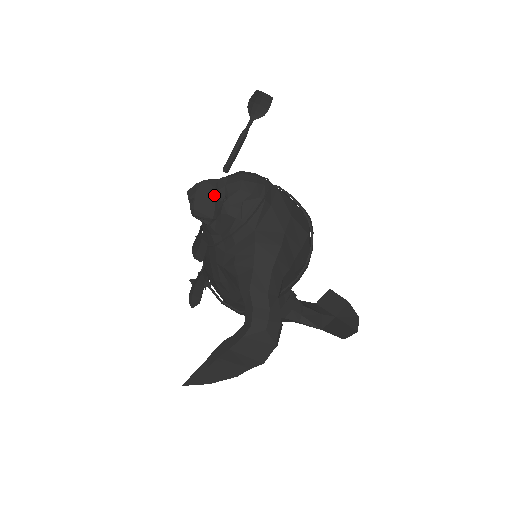
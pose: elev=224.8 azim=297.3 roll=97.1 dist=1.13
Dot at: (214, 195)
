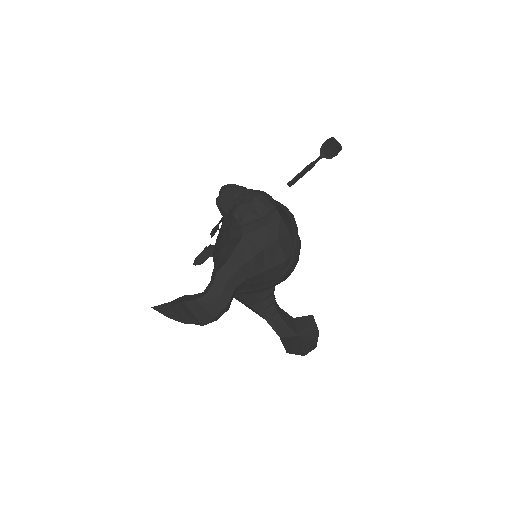
Dot at: (234, 198)
